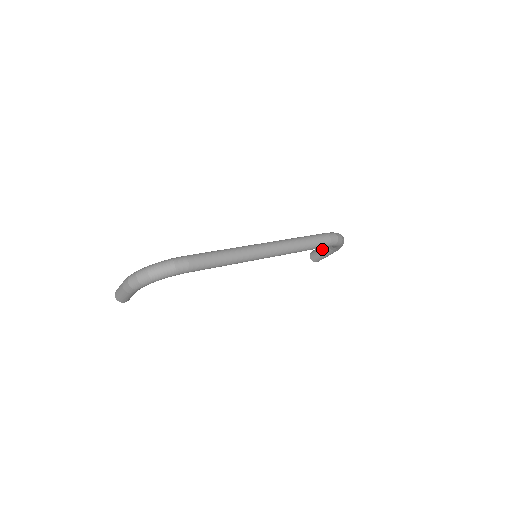
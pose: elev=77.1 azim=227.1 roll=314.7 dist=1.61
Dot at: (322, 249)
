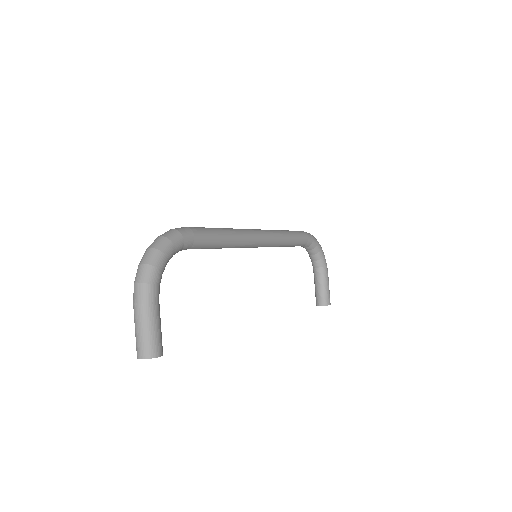
Dot at: (317, 281)
